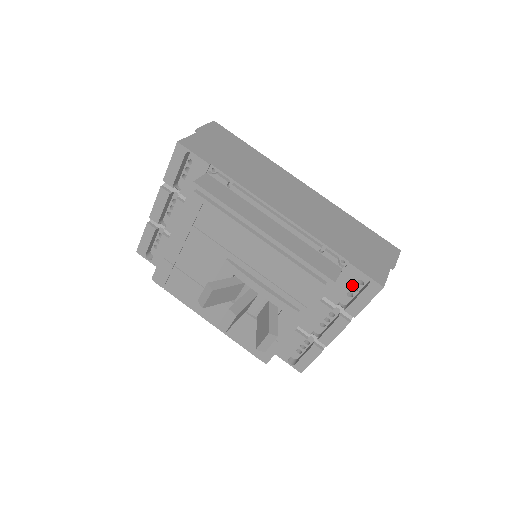
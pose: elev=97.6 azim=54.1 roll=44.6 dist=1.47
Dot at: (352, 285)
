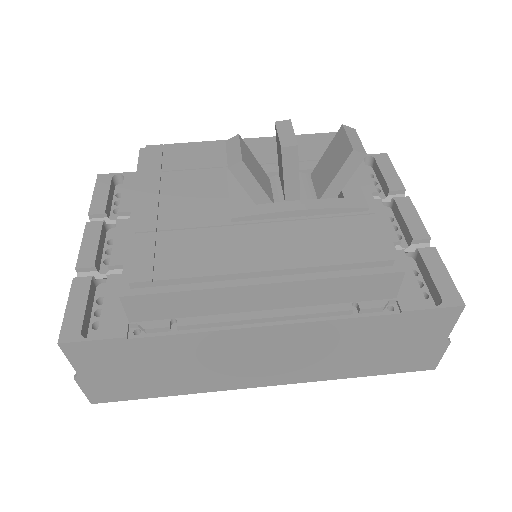
Dot at: (365, 168)
